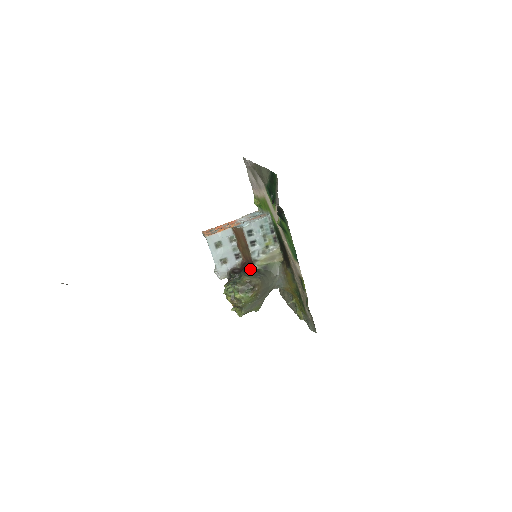
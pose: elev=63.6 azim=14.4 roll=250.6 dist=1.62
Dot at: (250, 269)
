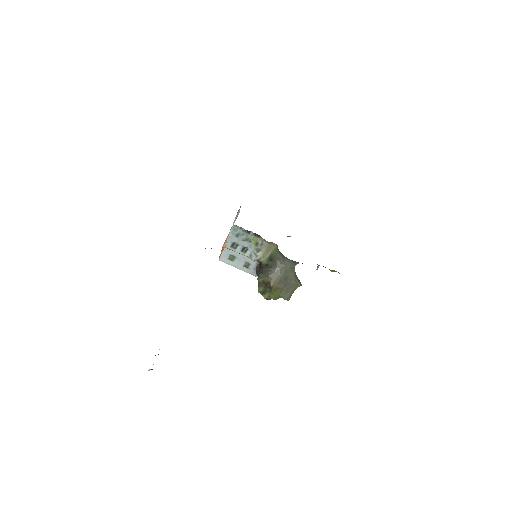
Dot at: (262, 267)
